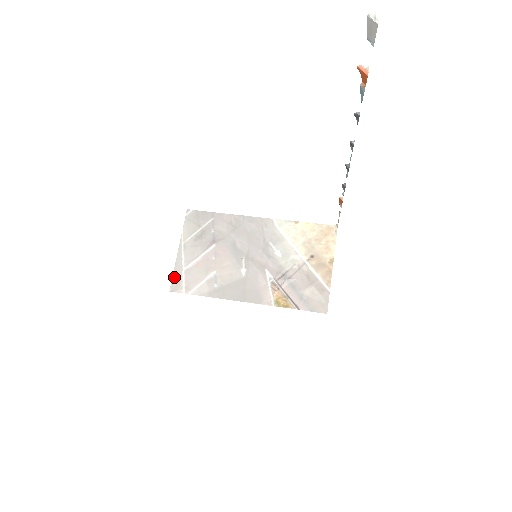
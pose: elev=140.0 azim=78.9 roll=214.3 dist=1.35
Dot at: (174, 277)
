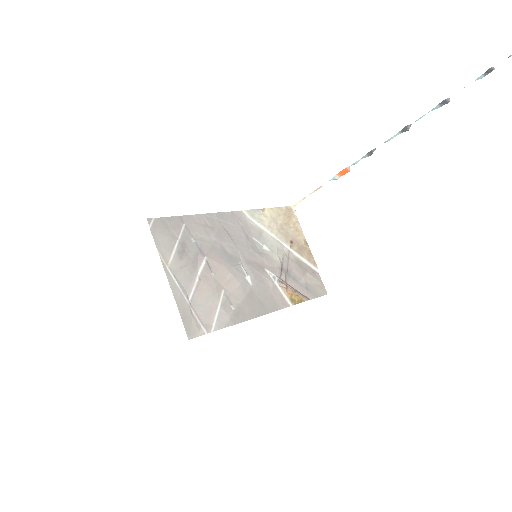
Dot at: (184, 318)
